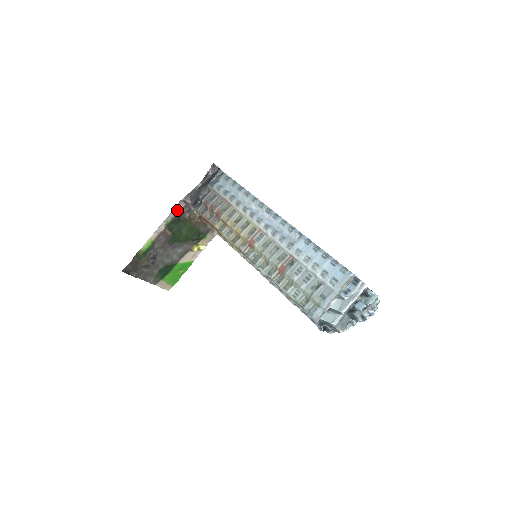
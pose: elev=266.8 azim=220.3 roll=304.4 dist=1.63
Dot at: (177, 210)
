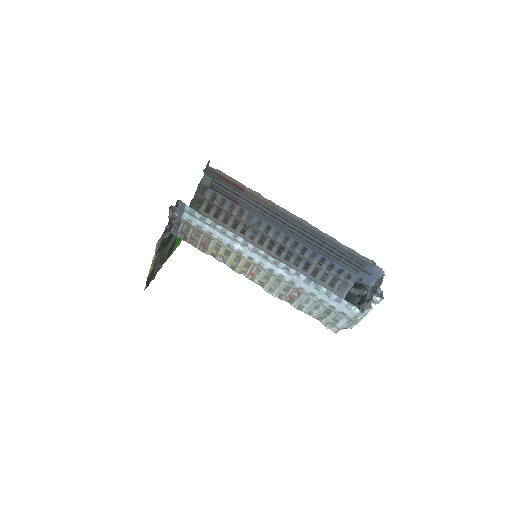
Dot at: (158, 244)
